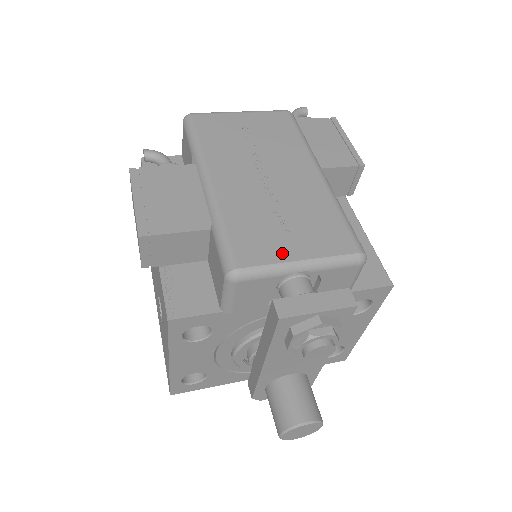
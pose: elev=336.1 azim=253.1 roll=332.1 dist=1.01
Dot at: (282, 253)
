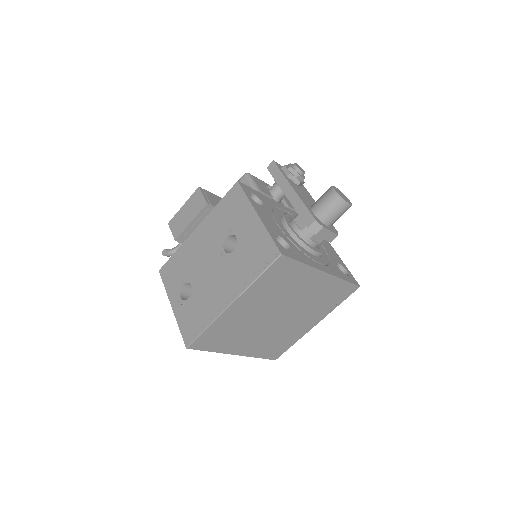
Dot at: occluded
